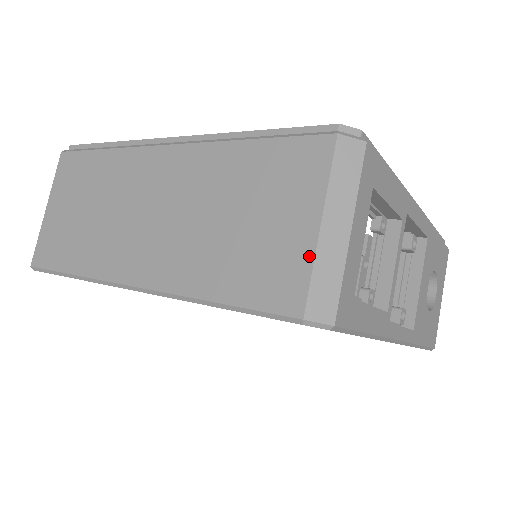
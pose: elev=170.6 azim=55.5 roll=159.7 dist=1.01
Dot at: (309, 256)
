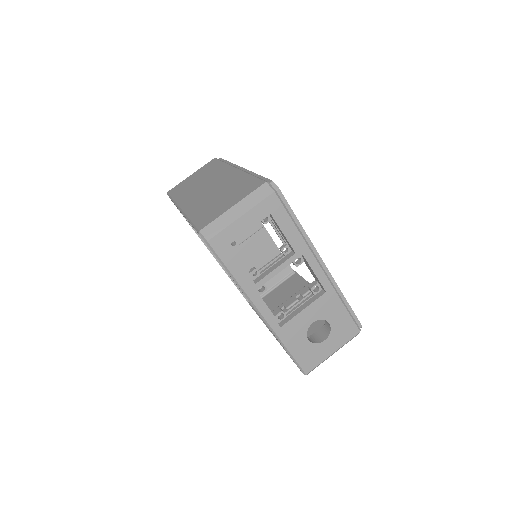
Dot at: (221, 214)
